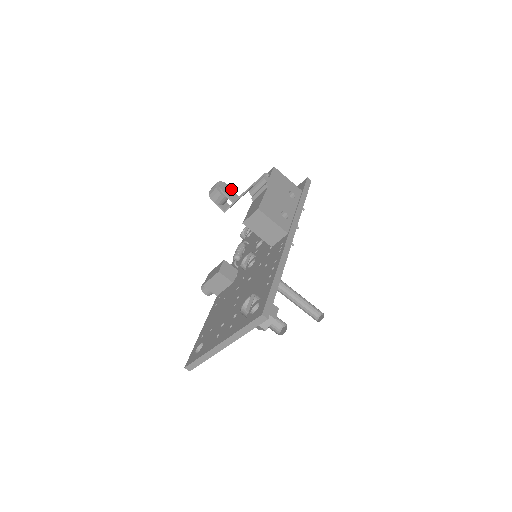
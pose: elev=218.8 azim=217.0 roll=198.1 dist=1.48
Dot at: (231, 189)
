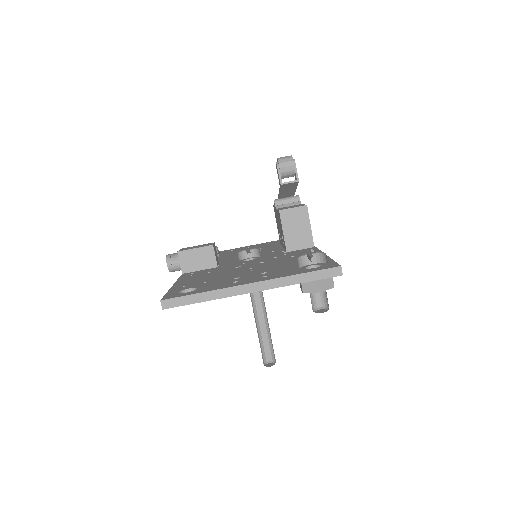
Dot at: occluded
